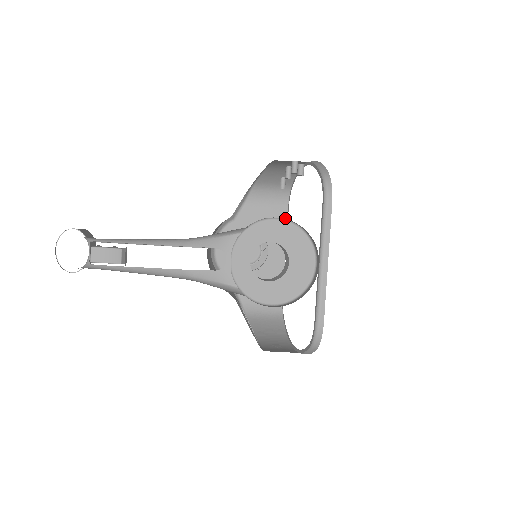
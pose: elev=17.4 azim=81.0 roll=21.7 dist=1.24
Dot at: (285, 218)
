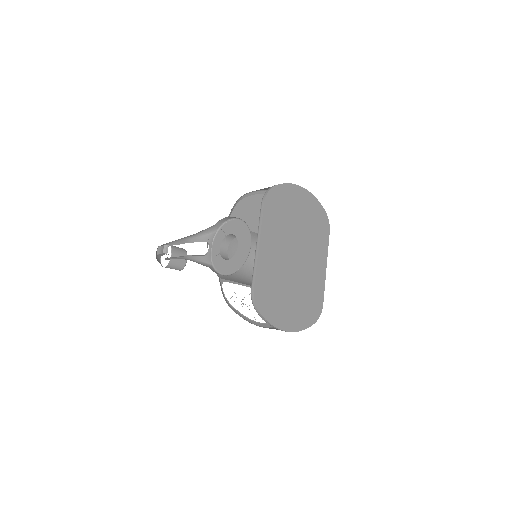
Dot at: occluded
